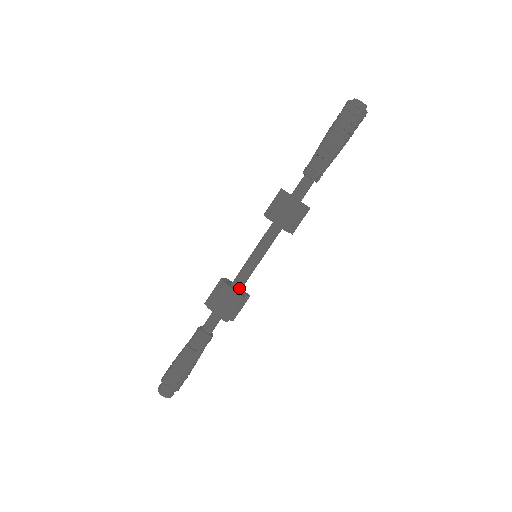
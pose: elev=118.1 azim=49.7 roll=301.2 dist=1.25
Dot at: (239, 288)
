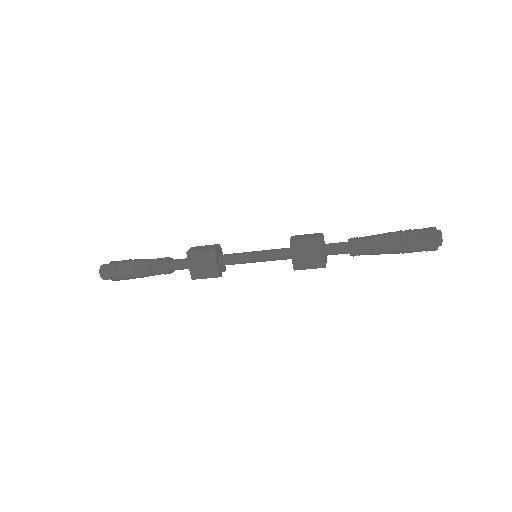
Dot at: (223, 265)
